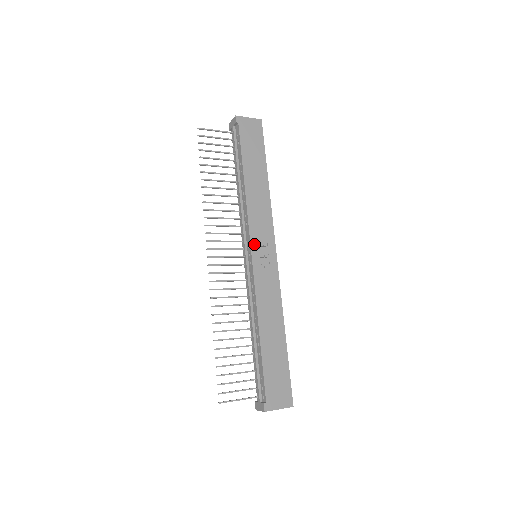
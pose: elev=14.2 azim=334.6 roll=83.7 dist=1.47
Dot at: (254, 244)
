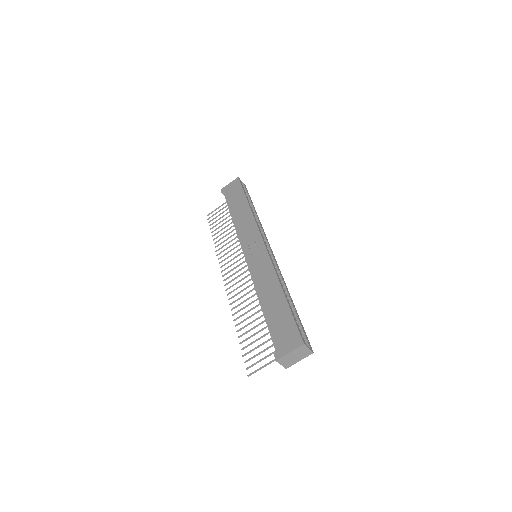
Dot at: (245, 249)
